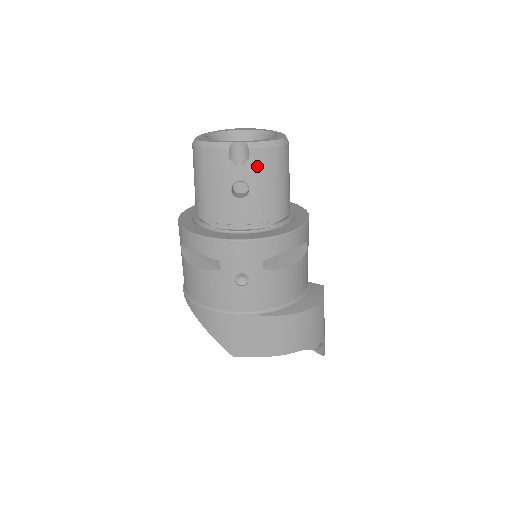
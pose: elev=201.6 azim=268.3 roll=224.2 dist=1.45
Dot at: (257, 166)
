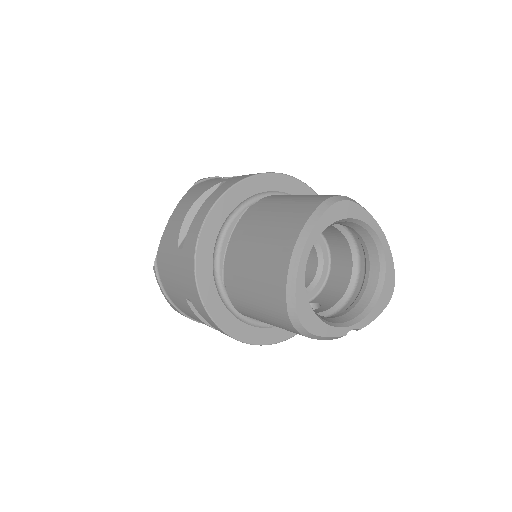
Dot at: occluded
